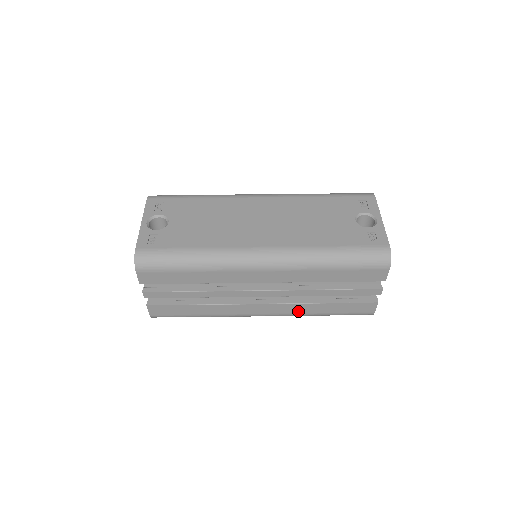
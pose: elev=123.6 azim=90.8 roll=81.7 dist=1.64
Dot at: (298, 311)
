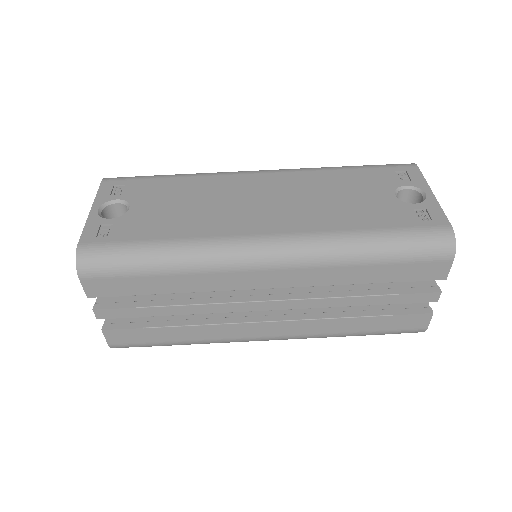
Dot at: (319, 330)
